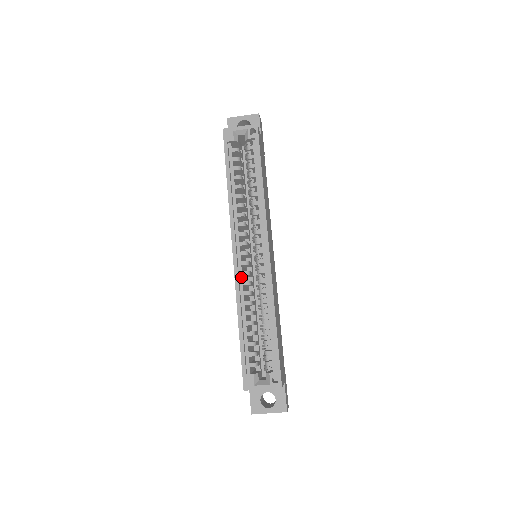
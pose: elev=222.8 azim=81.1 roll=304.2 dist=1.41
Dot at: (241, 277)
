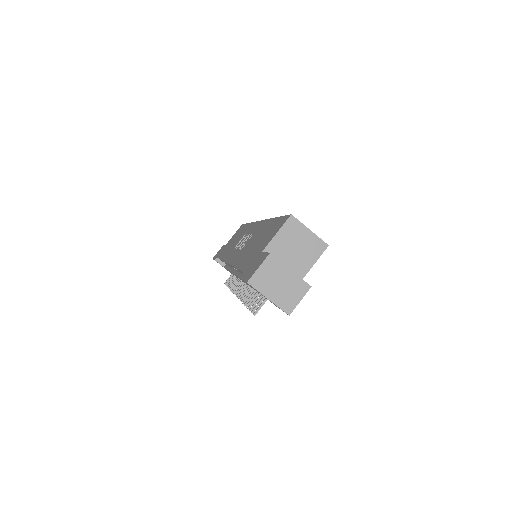
Dot at: occluded
